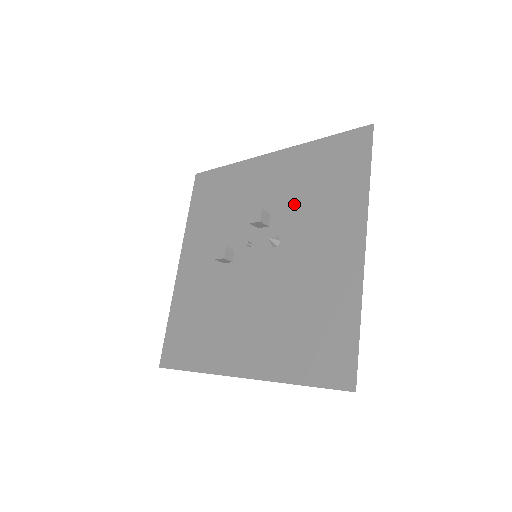
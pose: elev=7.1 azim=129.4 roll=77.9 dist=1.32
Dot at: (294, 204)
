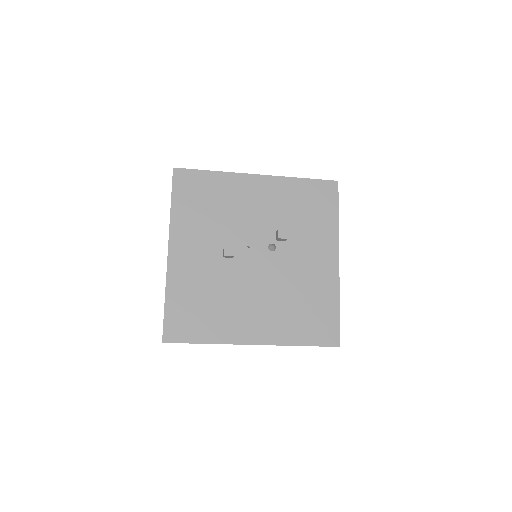
Dot at: (285, 222)
